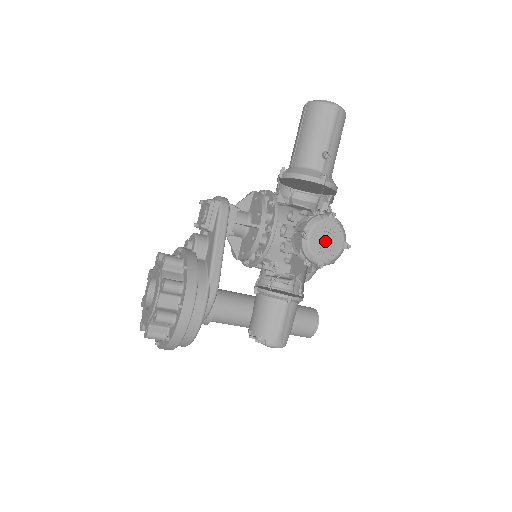
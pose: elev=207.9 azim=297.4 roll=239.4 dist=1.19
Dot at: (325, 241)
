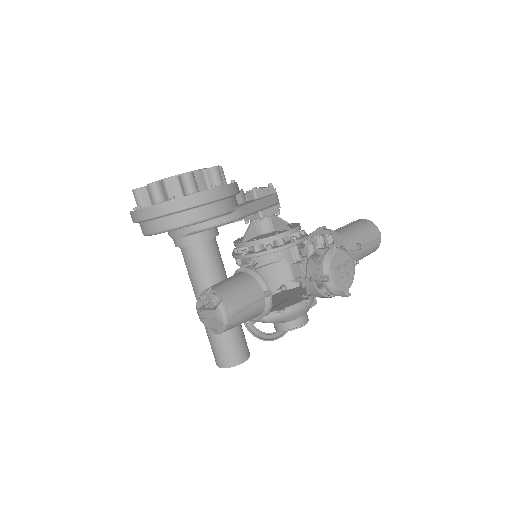
Dot at: (342, 268)
